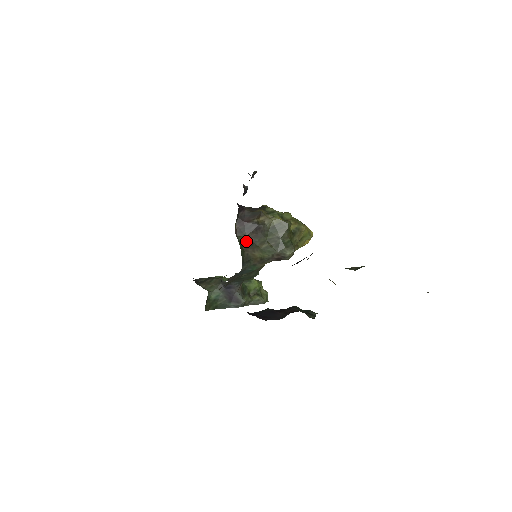
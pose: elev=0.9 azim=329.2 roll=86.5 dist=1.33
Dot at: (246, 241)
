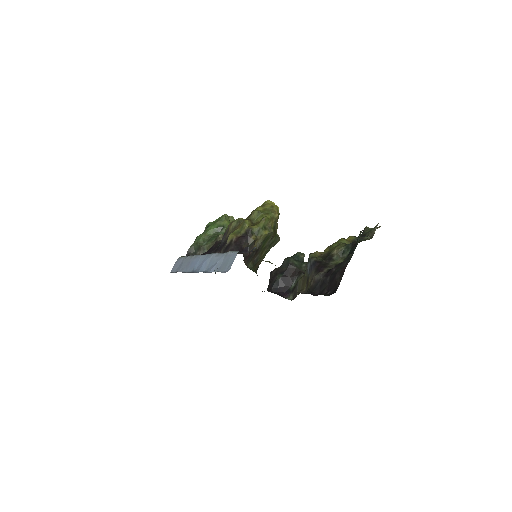
Dot at: (253, 263)
